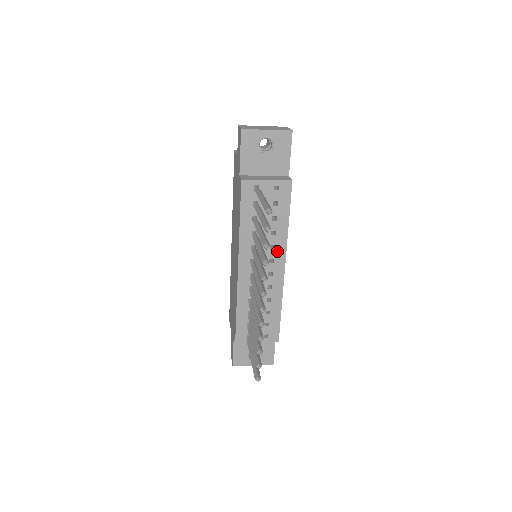
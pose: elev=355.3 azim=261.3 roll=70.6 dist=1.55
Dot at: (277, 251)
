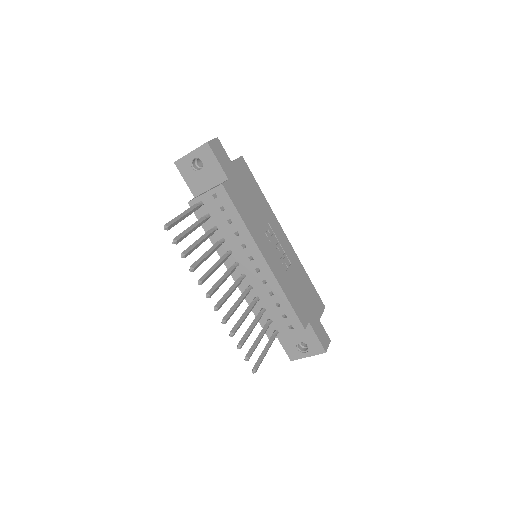
Dot at: (250, 248)
